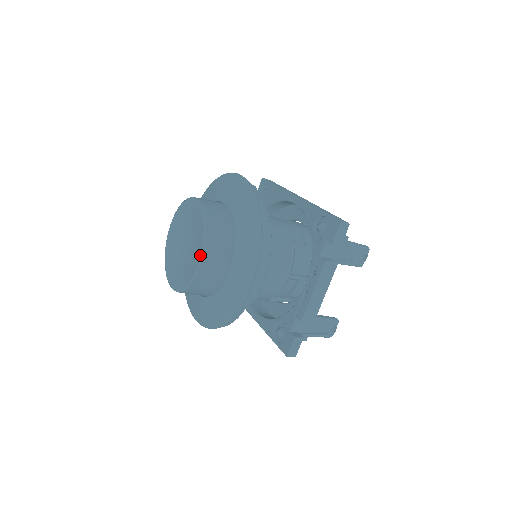
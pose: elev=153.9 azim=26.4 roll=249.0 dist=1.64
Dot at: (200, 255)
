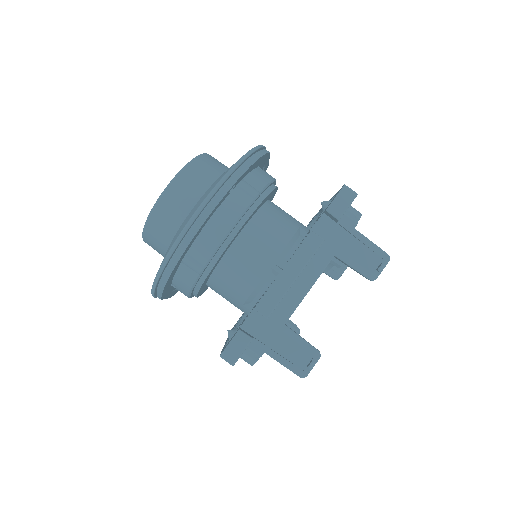
Dot at: (172, 179)
